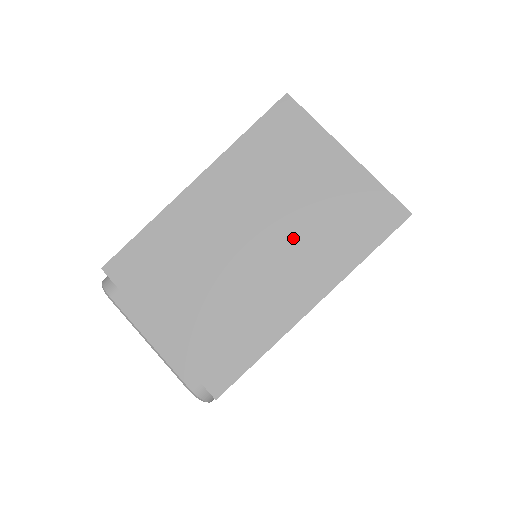
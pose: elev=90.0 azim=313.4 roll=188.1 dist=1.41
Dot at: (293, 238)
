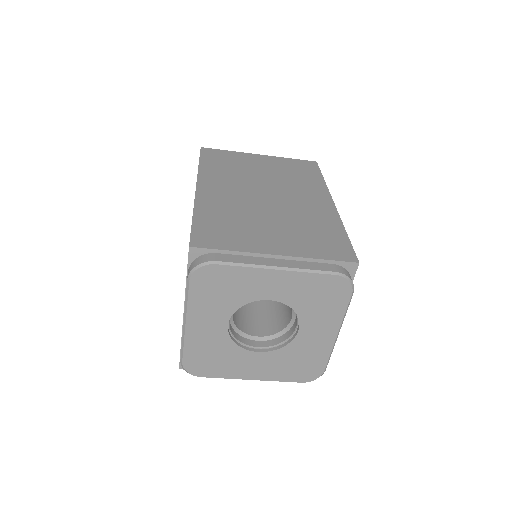
Dot at: (283, 186)
